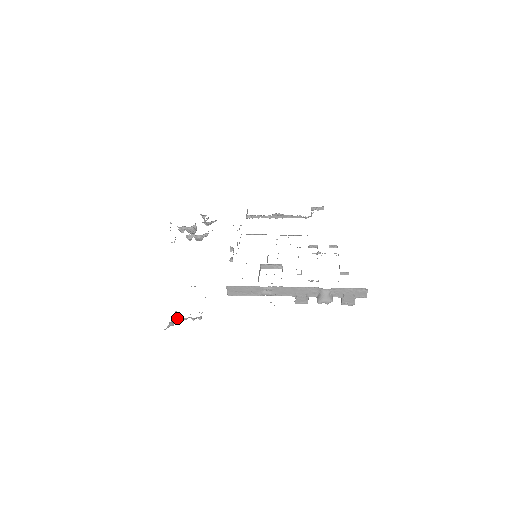
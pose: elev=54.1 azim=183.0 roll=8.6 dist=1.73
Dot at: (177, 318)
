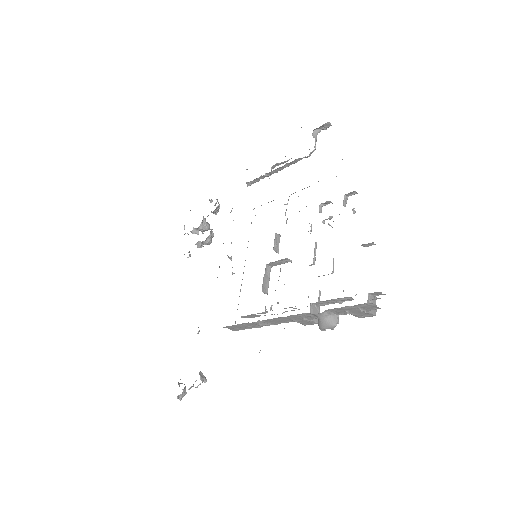
Dot at: occluded
